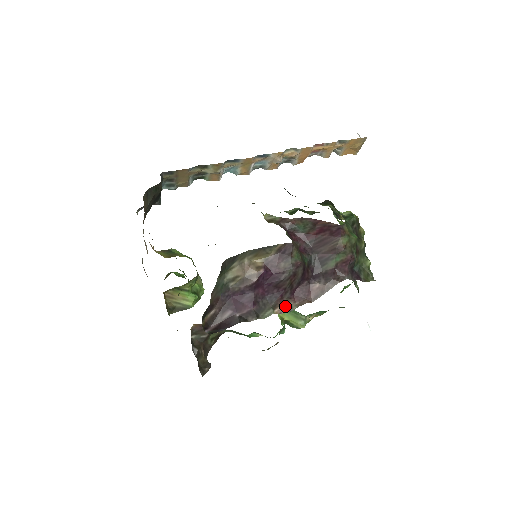
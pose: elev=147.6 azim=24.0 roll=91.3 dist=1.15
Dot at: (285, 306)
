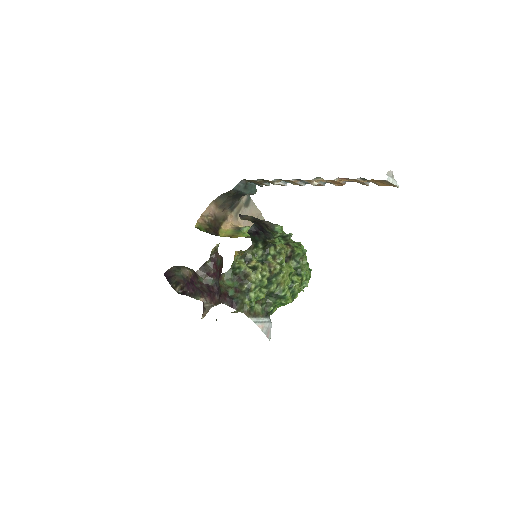
Dot at: (205, 299)
